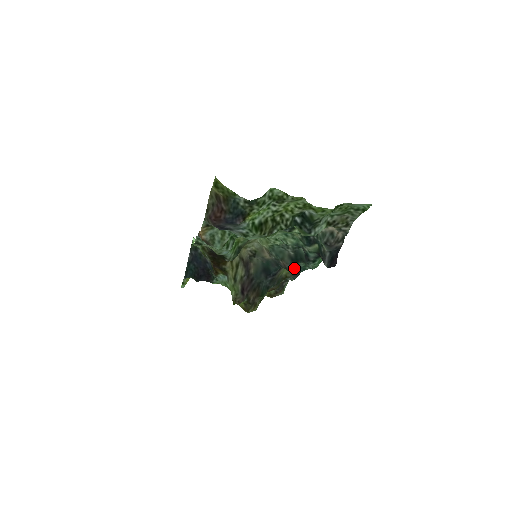
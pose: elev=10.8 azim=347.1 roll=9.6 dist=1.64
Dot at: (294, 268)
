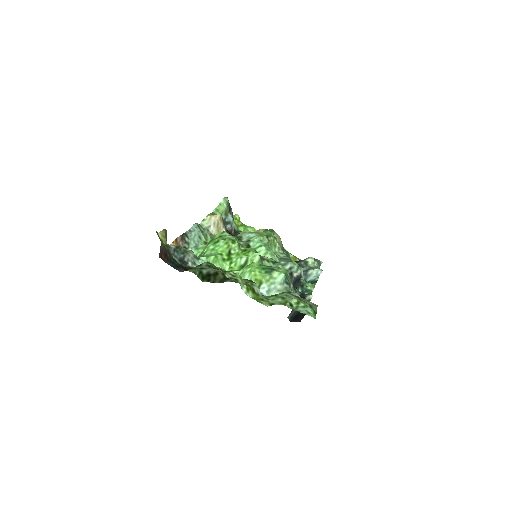
Dot at: occluded
